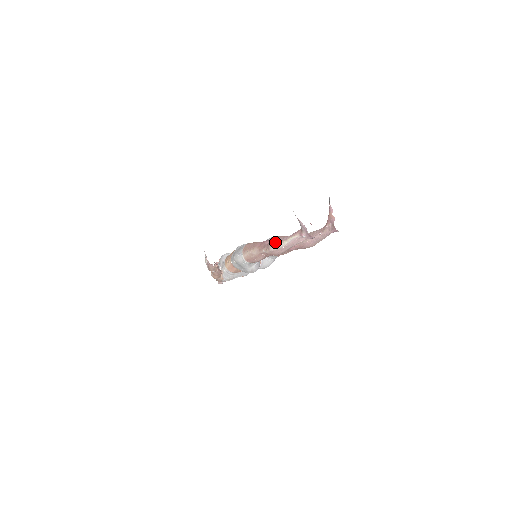
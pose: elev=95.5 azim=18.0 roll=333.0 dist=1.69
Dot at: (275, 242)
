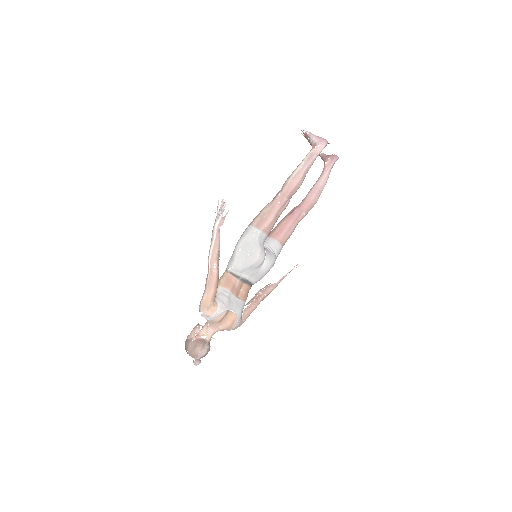
Dot at: occluded
